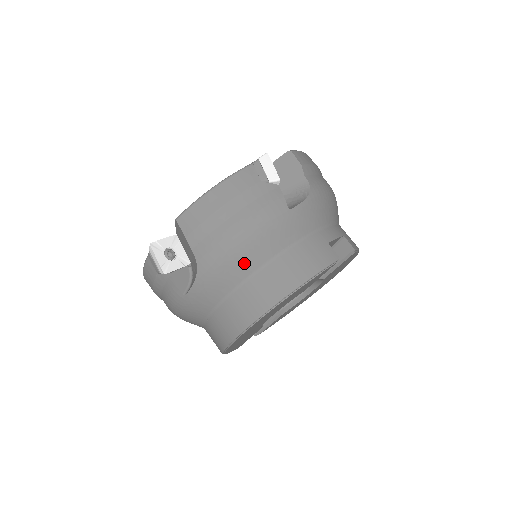
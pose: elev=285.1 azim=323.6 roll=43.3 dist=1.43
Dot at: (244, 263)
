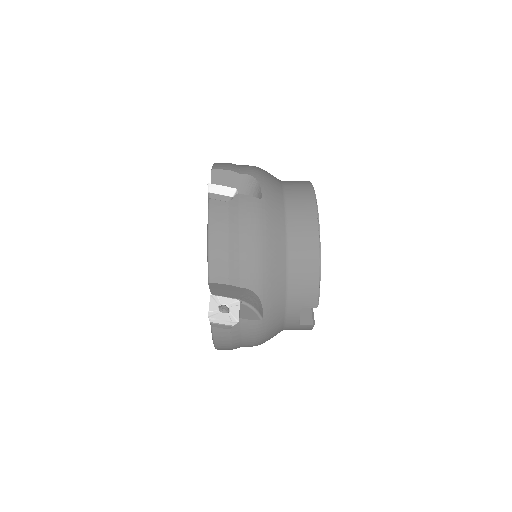
Dot at: (272, 176)
